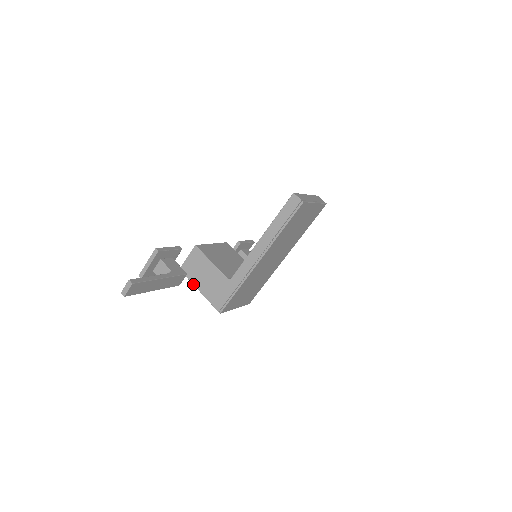
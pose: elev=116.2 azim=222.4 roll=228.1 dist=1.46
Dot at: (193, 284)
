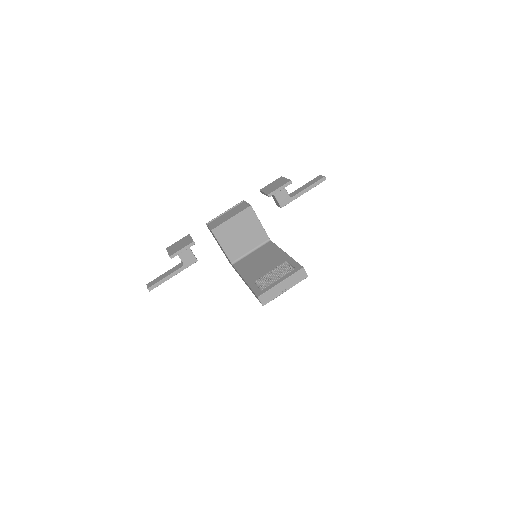
Dot at: occluded
